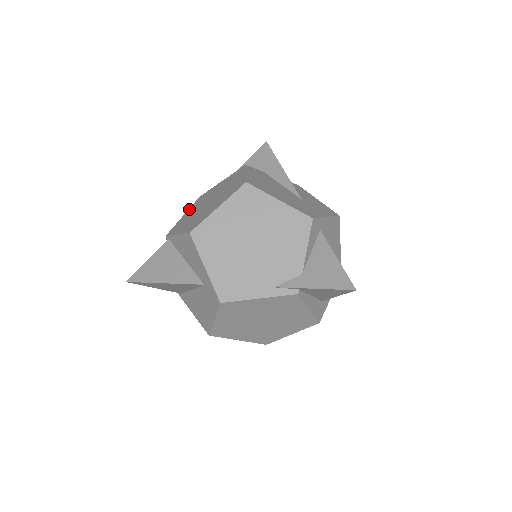
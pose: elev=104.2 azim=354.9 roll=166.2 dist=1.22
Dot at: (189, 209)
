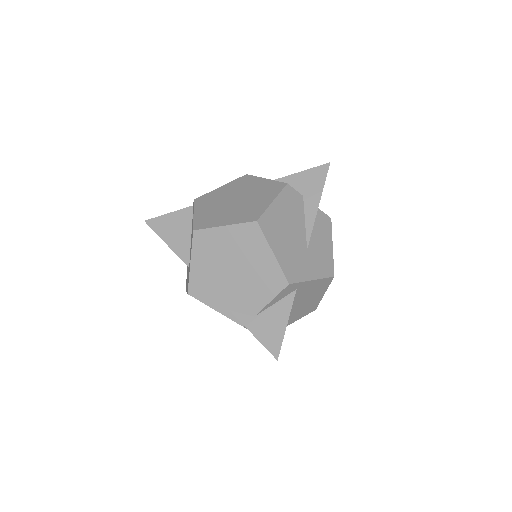
Dot at: (228, 184)
